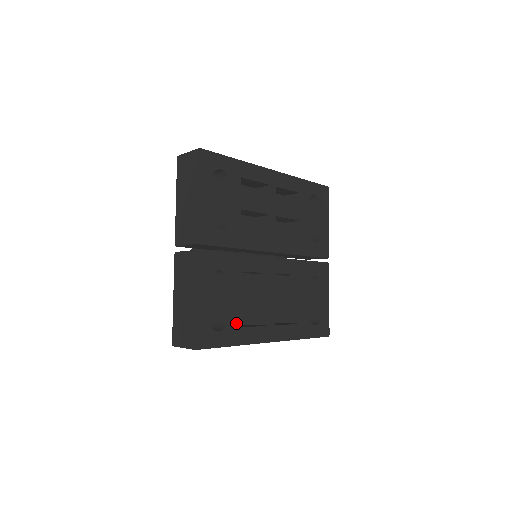
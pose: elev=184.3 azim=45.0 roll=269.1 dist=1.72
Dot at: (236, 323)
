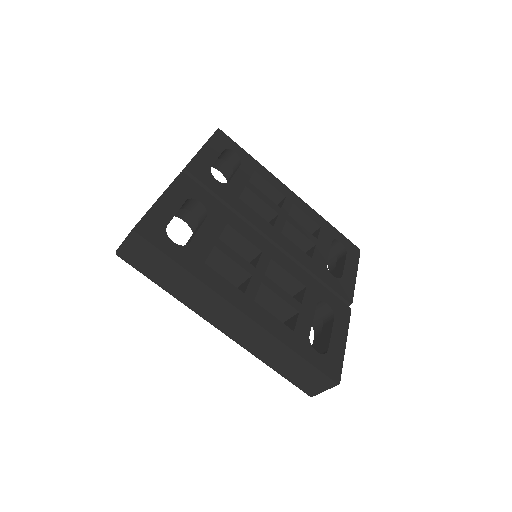
Dot at: (200, 254)
